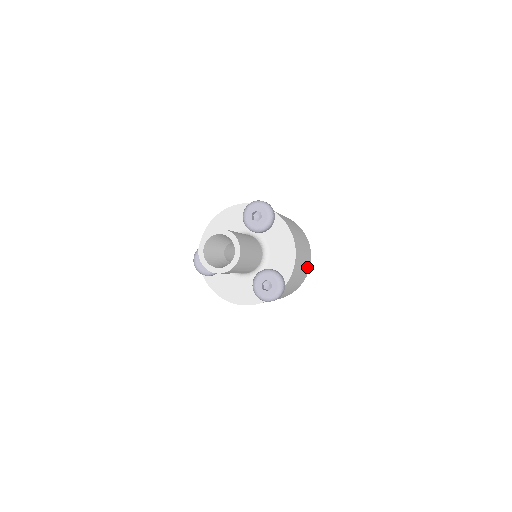
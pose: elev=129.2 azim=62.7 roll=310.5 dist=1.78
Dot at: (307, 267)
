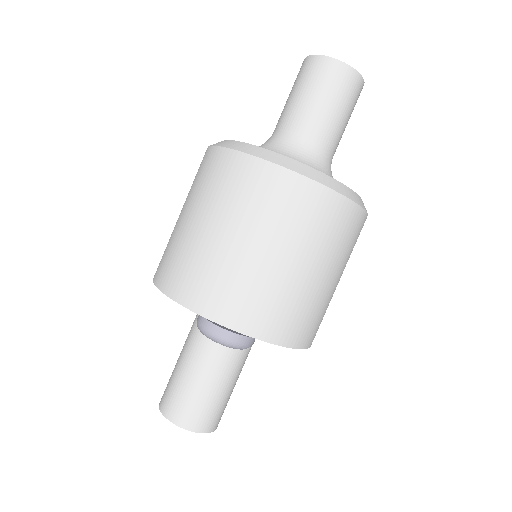
Dot at: occluded
